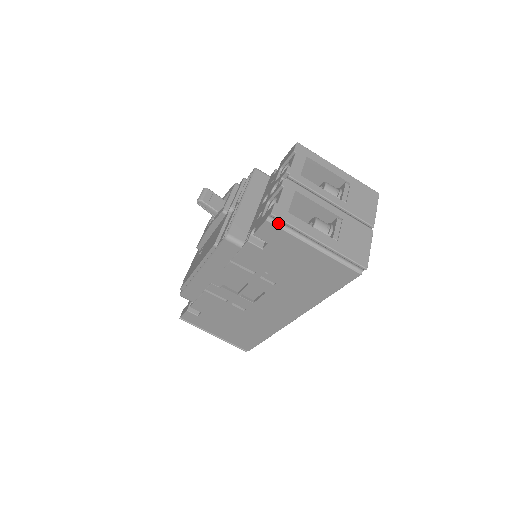
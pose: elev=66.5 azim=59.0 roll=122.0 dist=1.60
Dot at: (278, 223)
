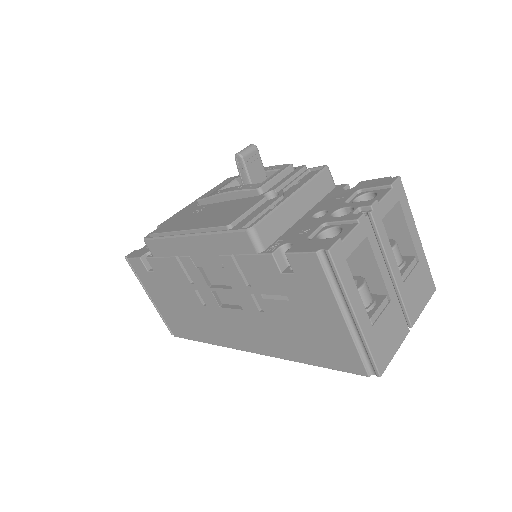
Dot at: (326, 264)
